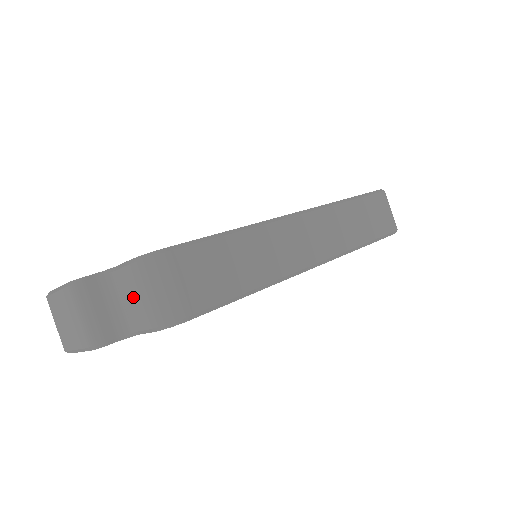
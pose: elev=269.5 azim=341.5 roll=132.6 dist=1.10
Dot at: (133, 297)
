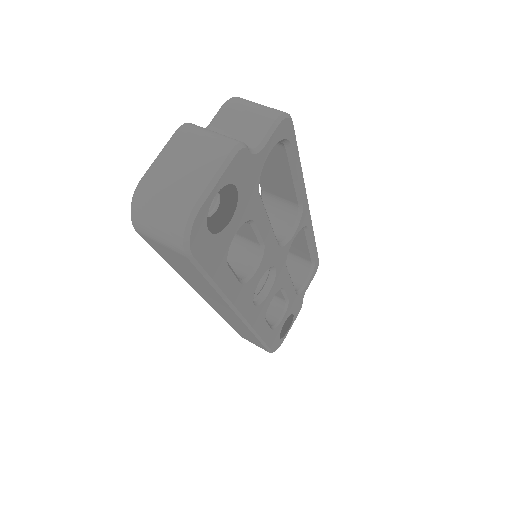
Dot at: (242, 119)
